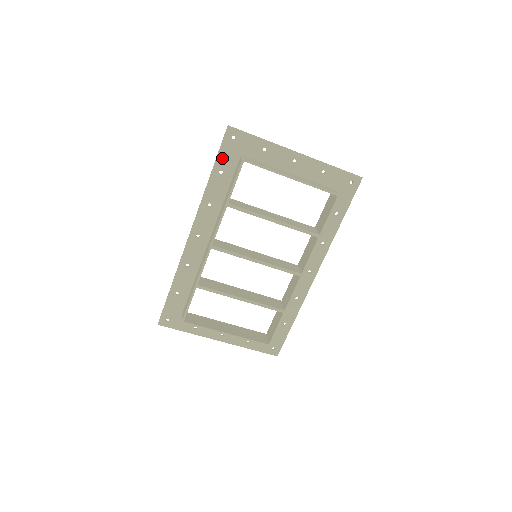
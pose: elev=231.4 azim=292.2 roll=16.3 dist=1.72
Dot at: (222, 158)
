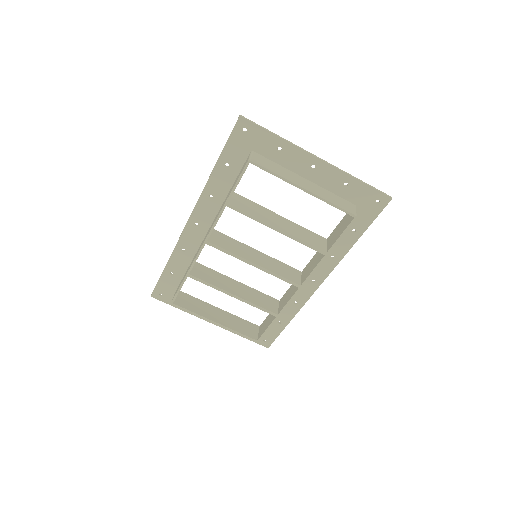
Dot at: (229, 150)
